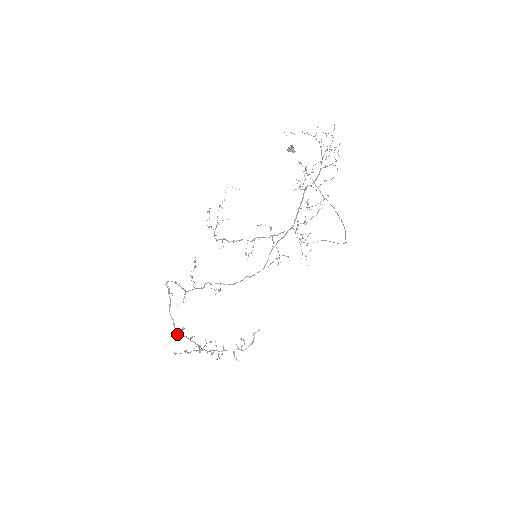
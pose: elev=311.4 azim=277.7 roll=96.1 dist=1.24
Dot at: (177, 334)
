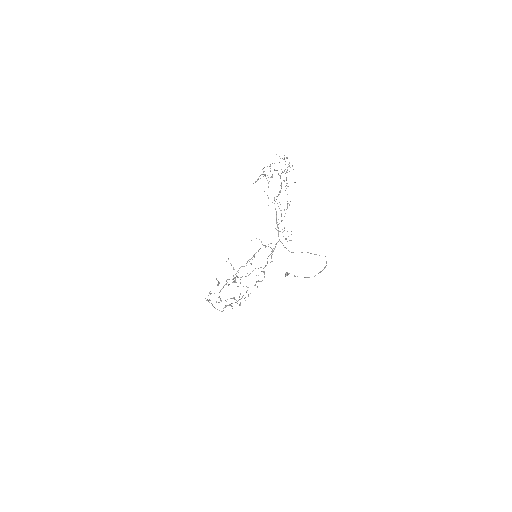
Dot at: occluded
